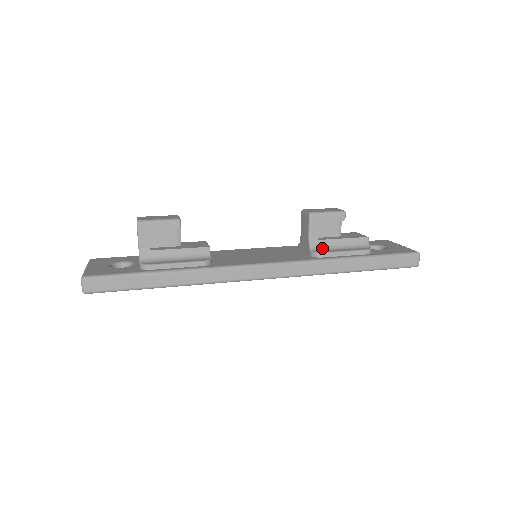
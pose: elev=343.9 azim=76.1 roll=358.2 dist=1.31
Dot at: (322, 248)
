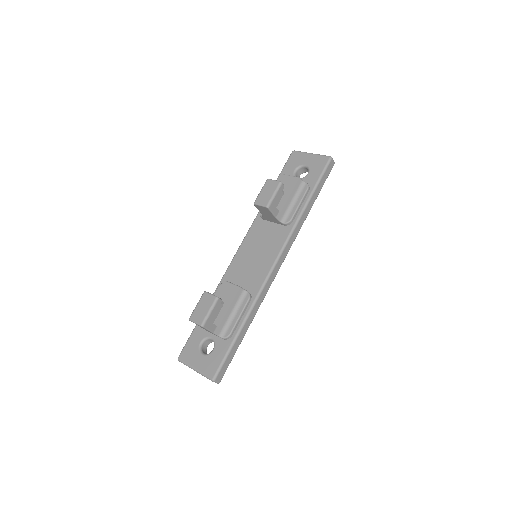
Dot at: (286, 214)
